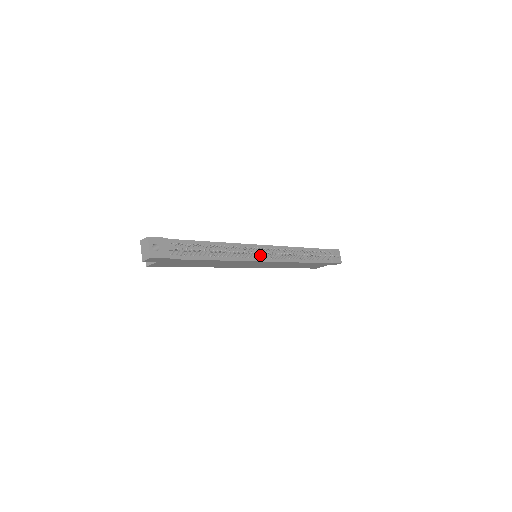
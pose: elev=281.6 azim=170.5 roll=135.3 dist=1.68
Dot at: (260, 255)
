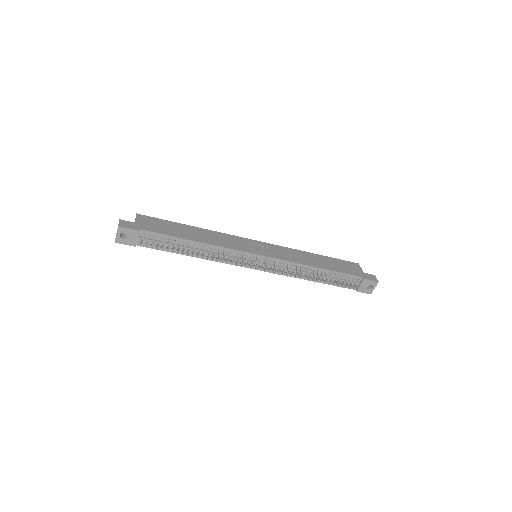
Dot at: (249, 264)
